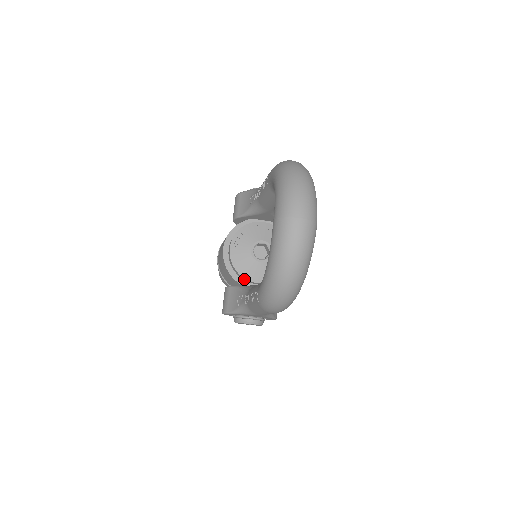
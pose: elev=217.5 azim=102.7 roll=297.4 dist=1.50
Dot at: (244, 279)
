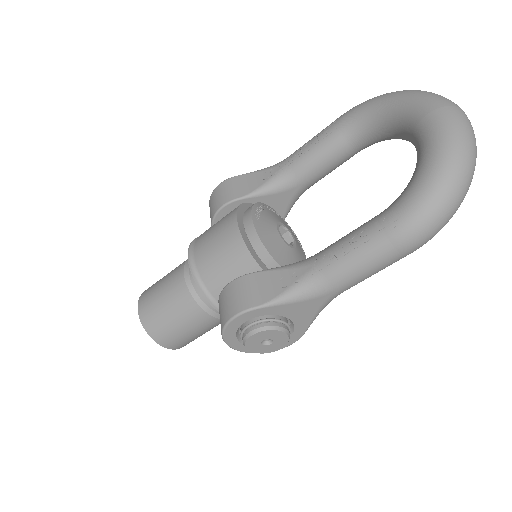
Dot at: (270, 264)
